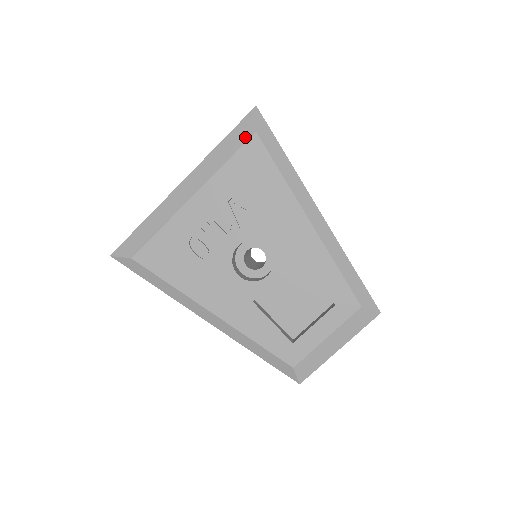
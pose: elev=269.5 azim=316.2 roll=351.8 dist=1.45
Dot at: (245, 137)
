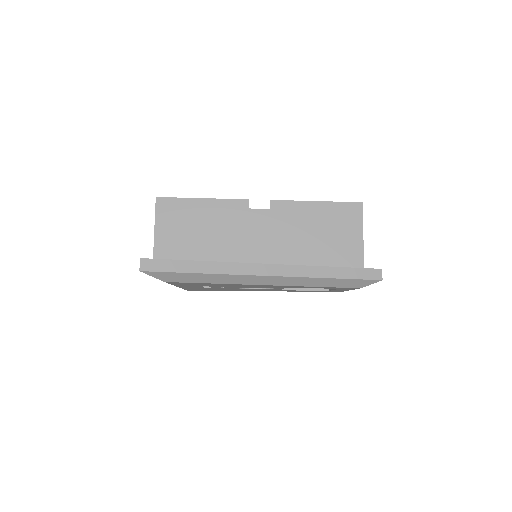
Dot at: occluded
